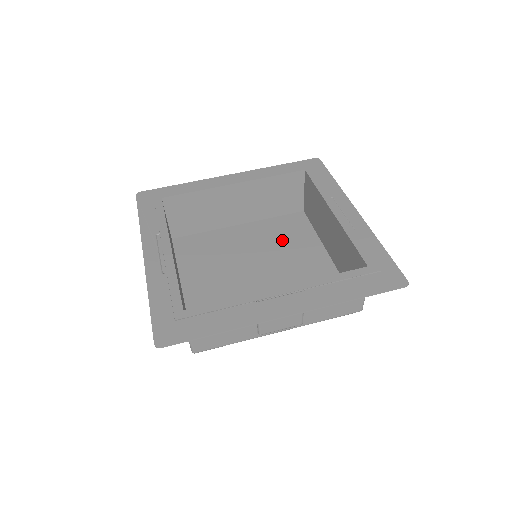
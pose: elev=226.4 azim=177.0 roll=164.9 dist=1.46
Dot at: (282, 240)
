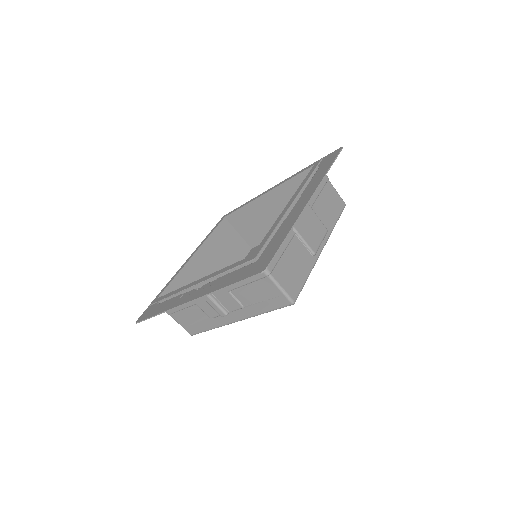
Dot at: occluded
